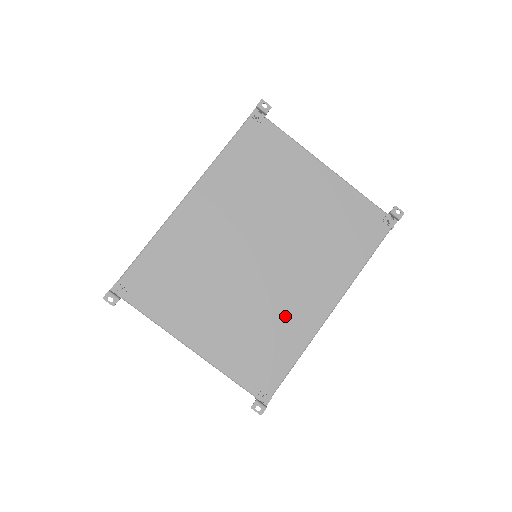
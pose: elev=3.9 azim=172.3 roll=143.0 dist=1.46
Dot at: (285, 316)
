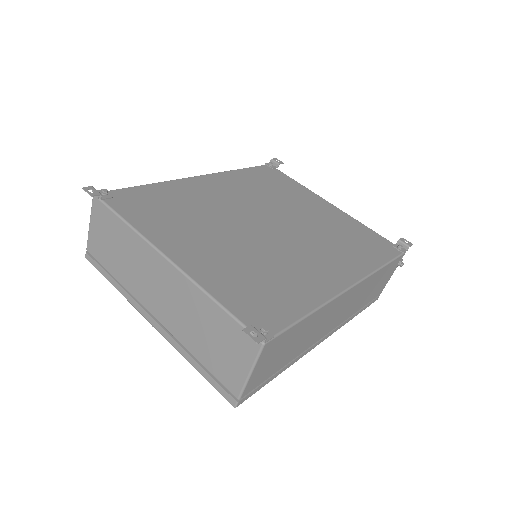
Dot at: (294, 273)
